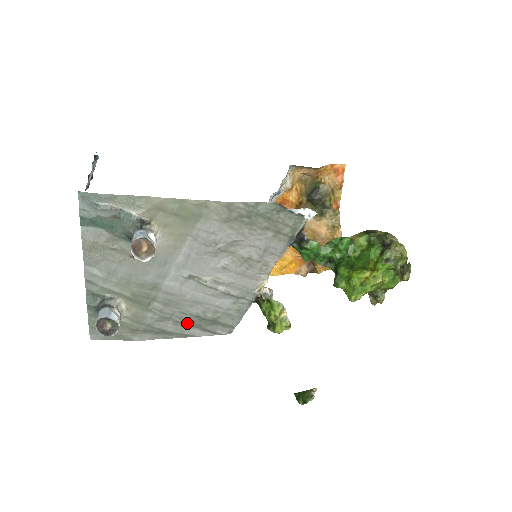
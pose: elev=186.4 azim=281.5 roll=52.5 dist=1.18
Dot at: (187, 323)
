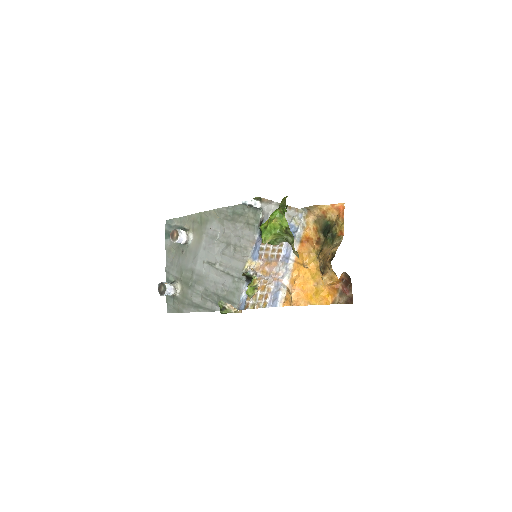
Dot at: (209, 299)
